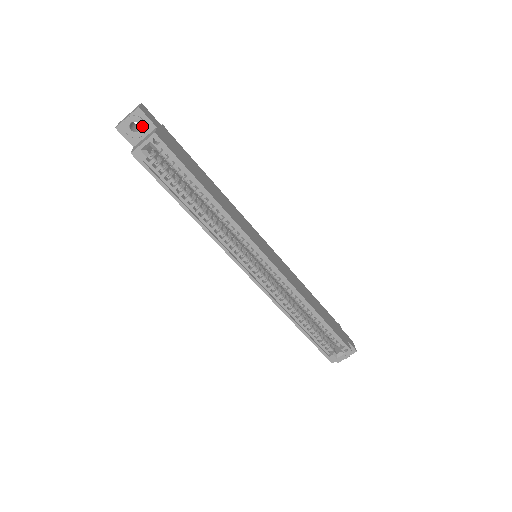
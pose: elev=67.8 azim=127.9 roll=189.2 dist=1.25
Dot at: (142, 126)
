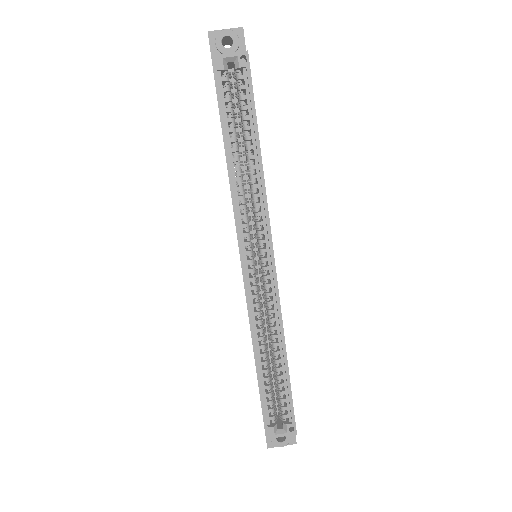
Dot at: (235, 45)
